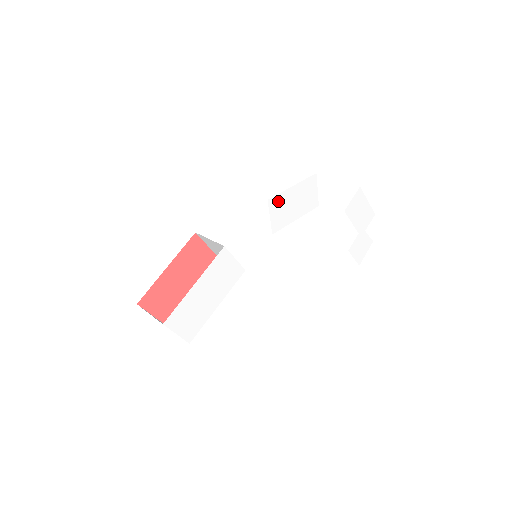
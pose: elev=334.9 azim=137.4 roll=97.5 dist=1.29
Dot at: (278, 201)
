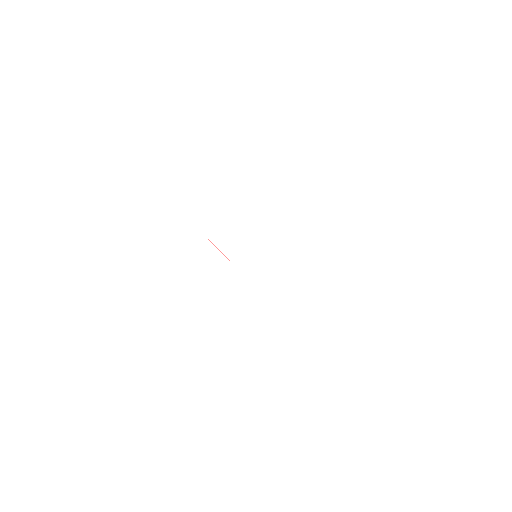
Dot at: (267, 194)
